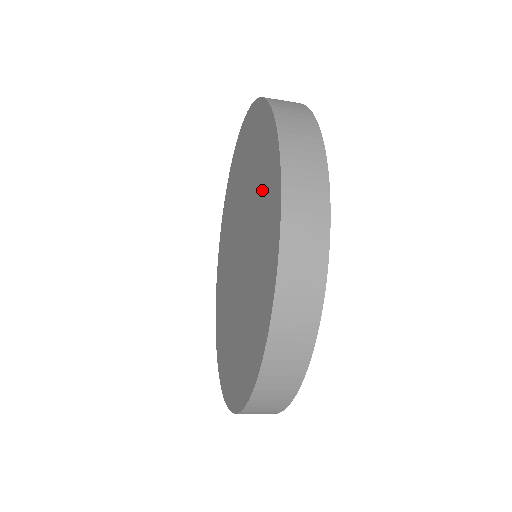
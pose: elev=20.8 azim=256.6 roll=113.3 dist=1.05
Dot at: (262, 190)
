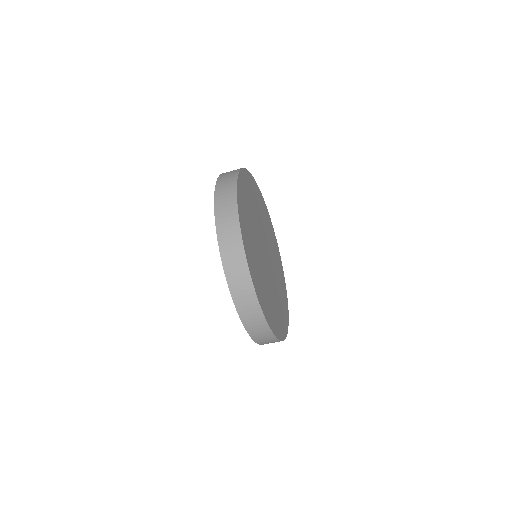
Dot at: occluded
